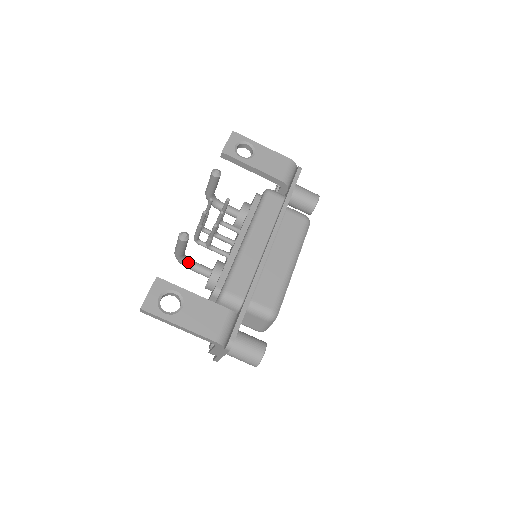
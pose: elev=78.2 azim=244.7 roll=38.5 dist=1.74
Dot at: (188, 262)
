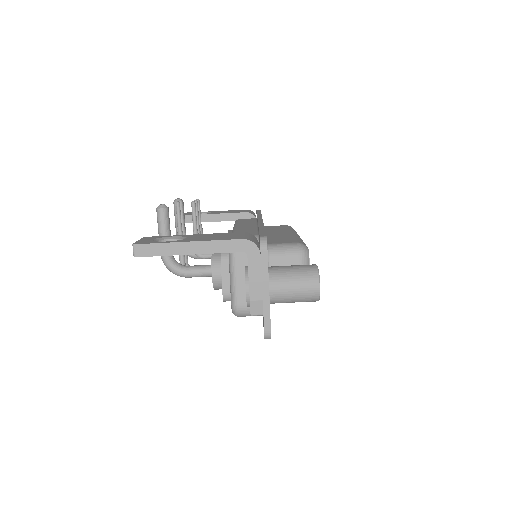
Dot at: (181, 265)
